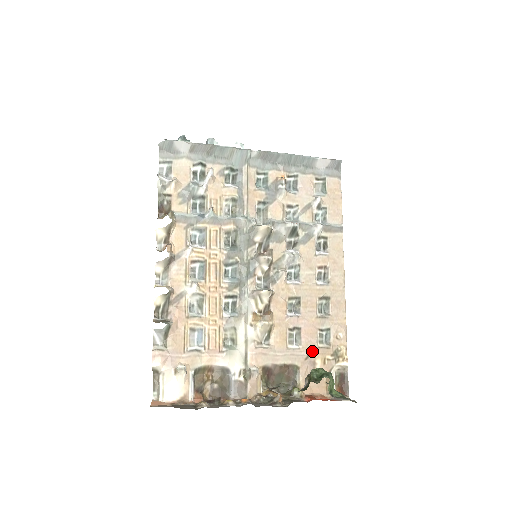
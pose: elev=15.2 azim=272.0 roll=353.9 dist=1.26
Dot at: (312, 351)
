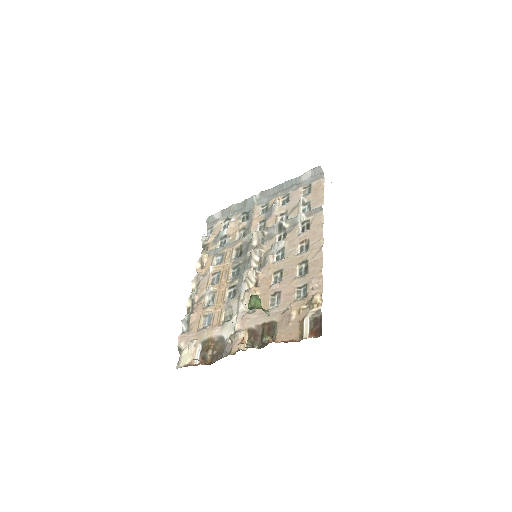
Dot at: (289, 306)
